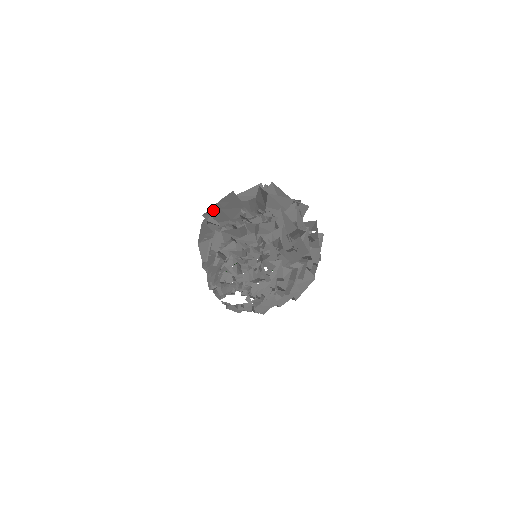
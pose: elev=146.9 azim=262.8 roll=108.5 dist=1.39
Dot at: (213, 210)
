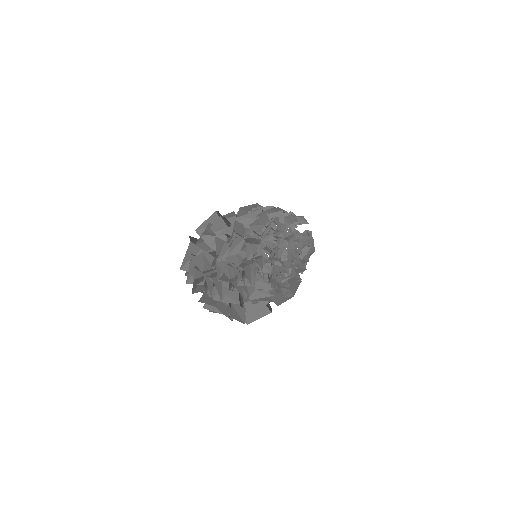
Dot at: (208, 222)
